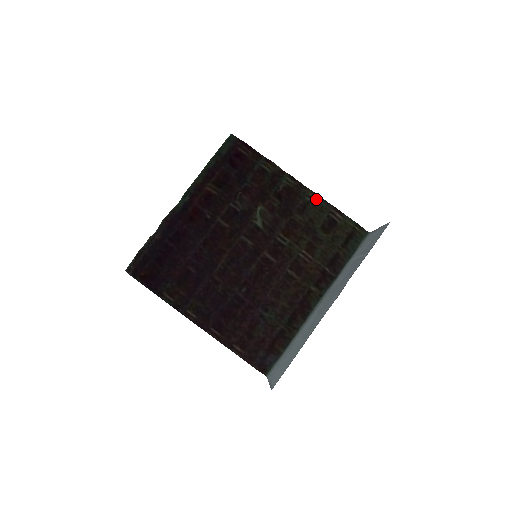
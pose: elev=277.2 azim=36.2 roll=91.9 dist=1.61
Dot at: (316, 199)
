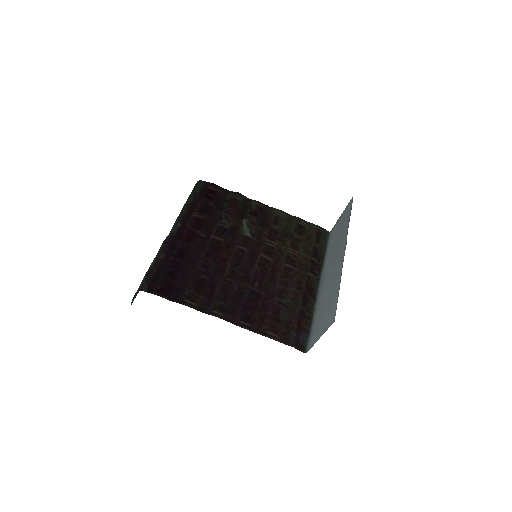
Dot at: (282, 214)
